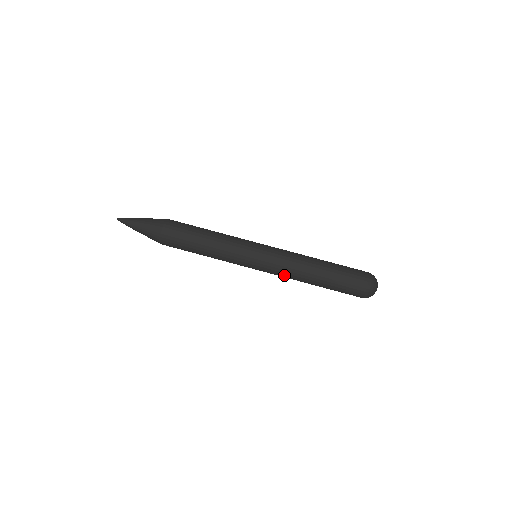
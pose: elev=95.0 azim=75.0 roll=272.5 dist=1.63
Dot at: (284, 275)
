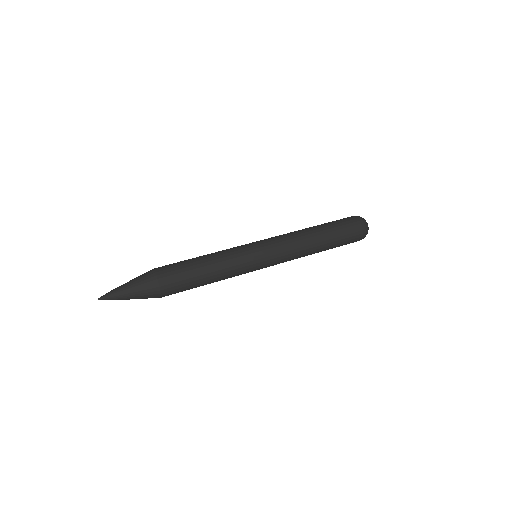
Dot at: (292, 250)
